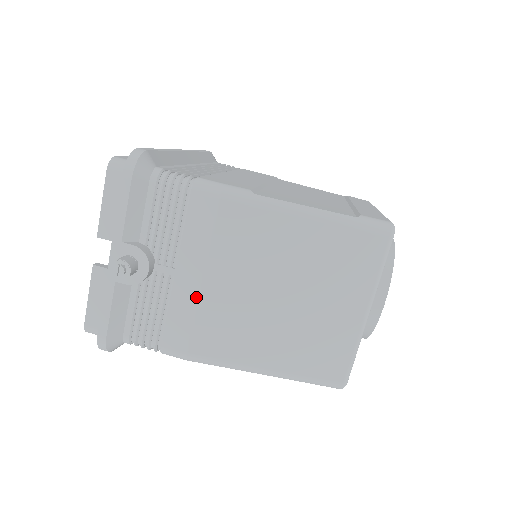
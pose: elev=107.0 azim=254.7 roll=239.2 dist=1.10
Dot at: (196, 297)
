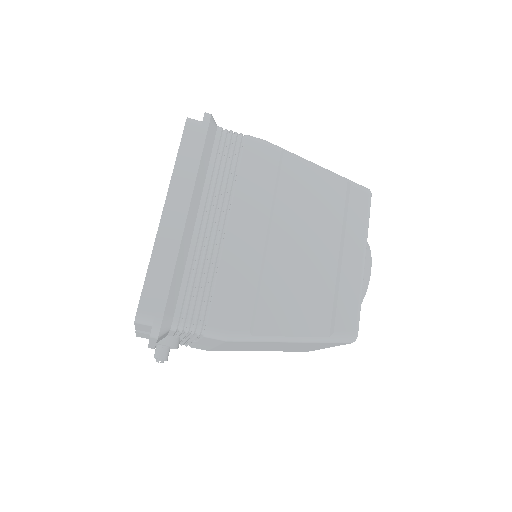
Dot at: (212, 347)
